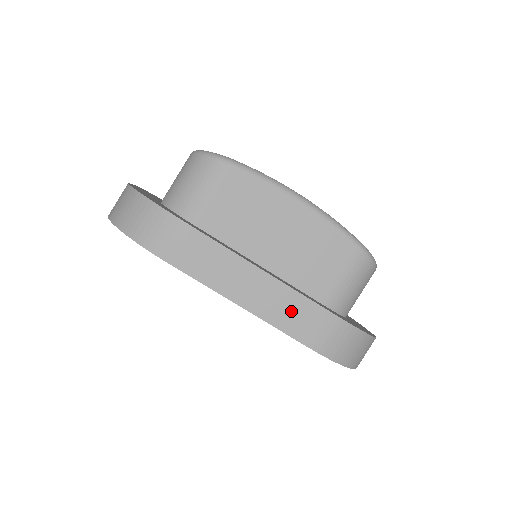
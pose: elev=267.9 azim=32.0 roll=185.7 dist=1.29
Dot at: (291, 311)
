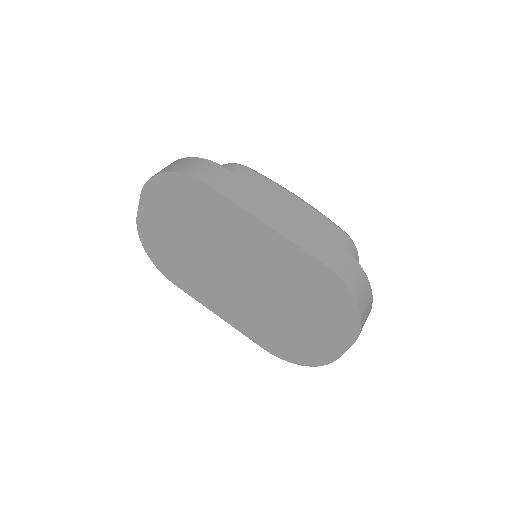
Dot at: (306, 236)
